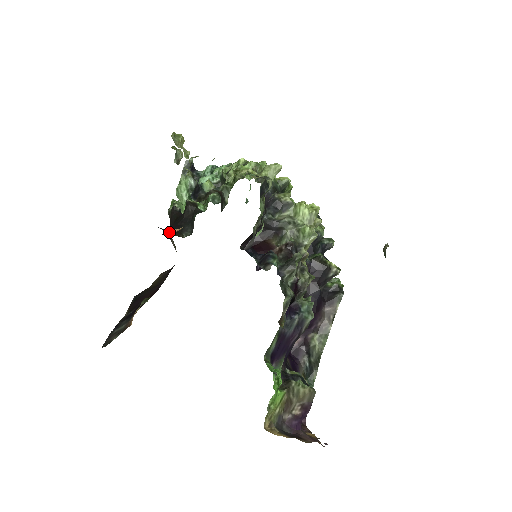
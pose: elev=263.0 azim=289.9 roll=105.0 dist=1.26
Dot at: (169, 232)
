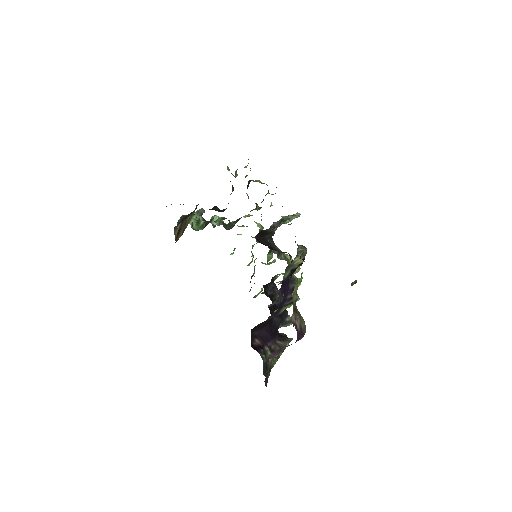
Dot at: occluded
